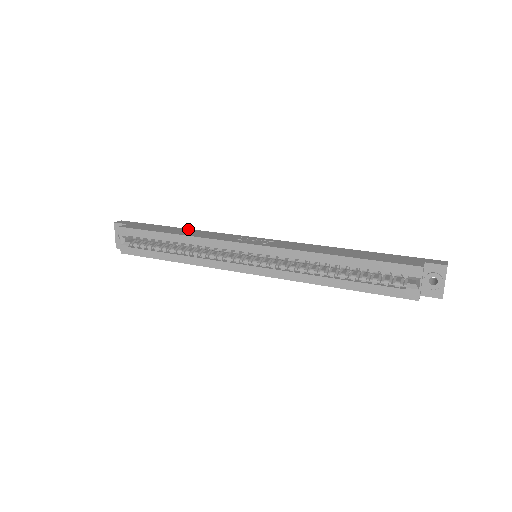
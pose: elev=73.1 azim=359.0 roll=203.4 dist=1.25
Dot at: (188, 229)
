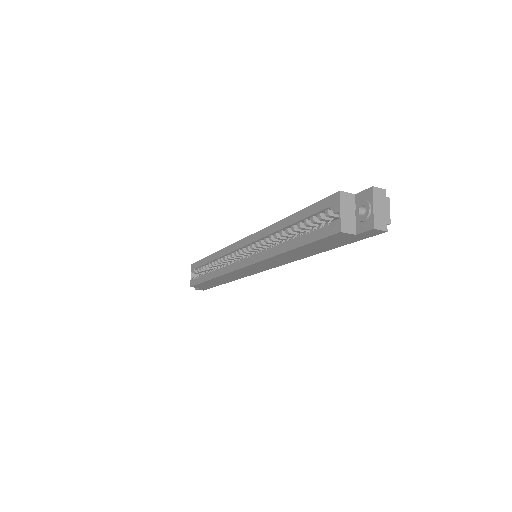
Dot at: occluded
